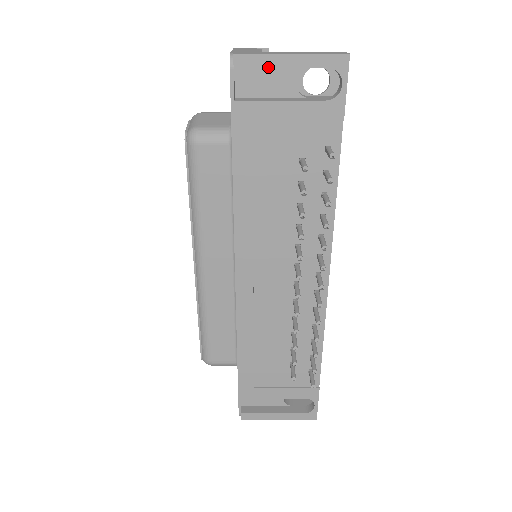
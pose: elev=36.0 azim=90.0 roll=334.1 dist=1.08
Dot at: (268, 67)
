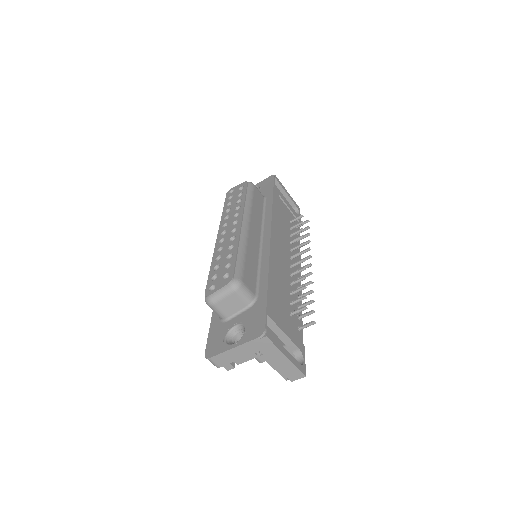
Dot at: (283, 188)
